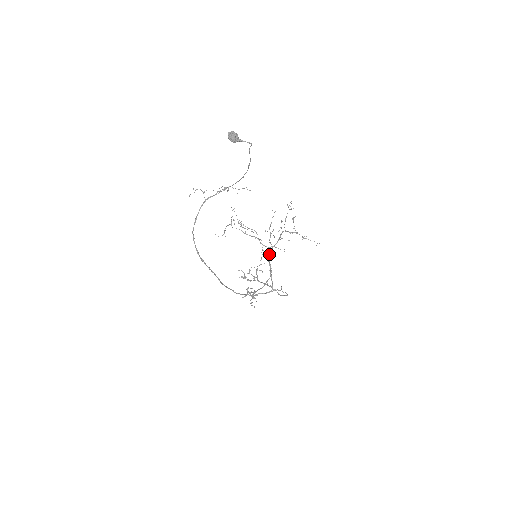
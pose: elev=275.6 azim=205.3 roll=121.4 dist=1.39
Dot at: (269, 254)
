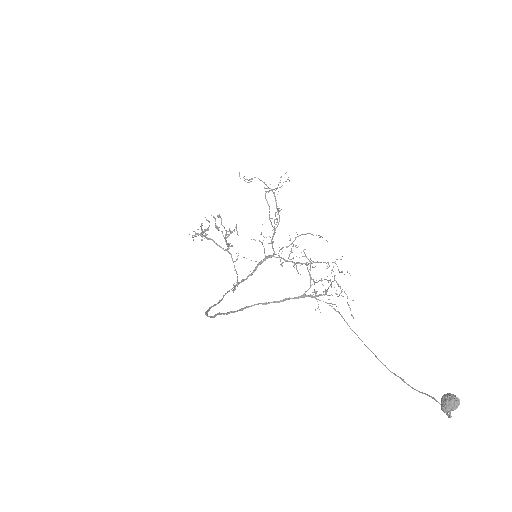
Dot at: (267, 257)
